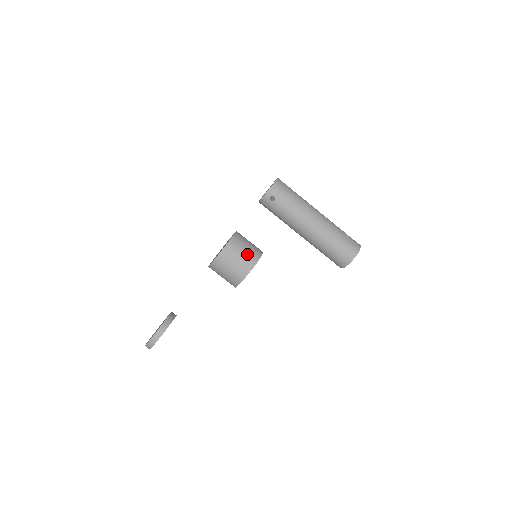
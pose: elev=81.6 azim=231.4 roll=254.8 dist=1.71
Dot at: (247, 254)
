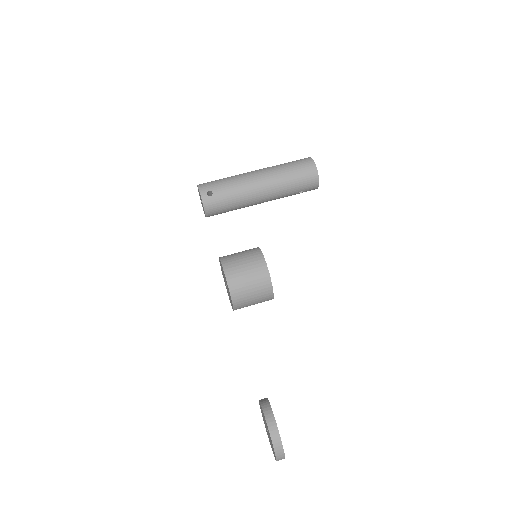
Dot at: (246, 254)
